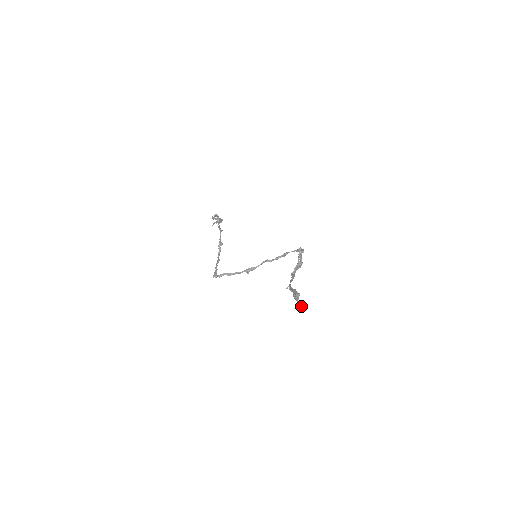
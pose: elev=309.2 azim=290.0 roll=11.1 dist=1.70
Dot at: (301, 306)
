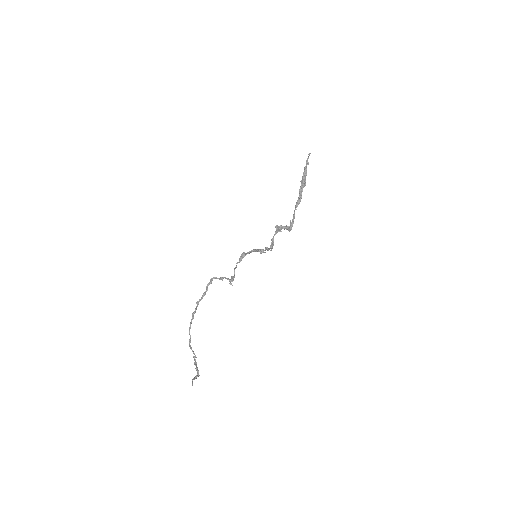
Dot at: (310, 153)
